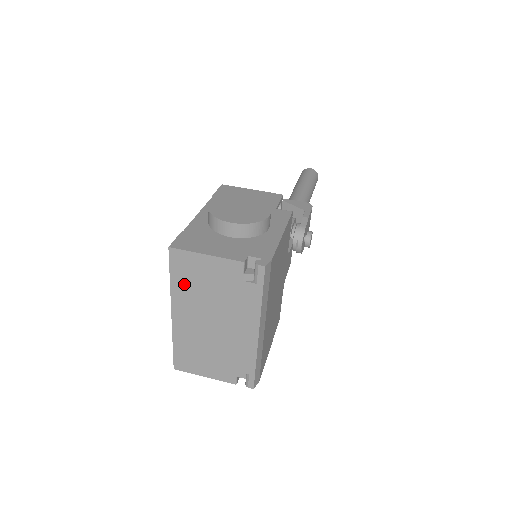
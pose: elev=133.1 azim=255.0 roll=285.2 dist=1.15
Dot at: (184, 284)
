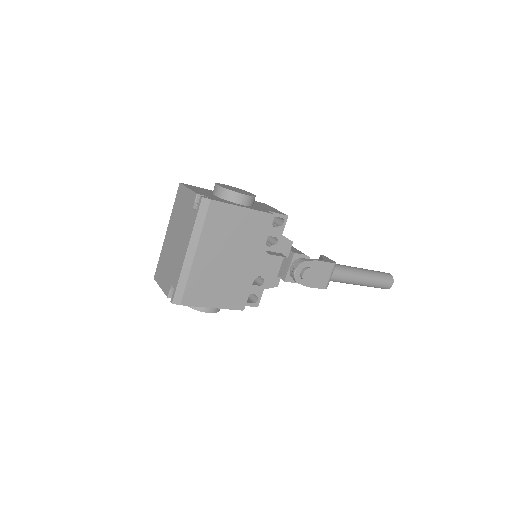
Dot at: (176, 209)
